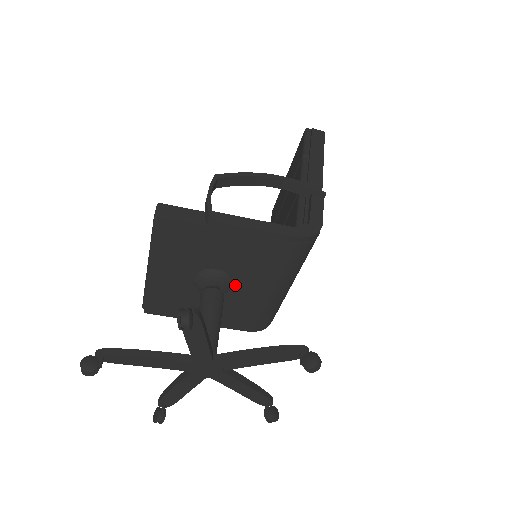
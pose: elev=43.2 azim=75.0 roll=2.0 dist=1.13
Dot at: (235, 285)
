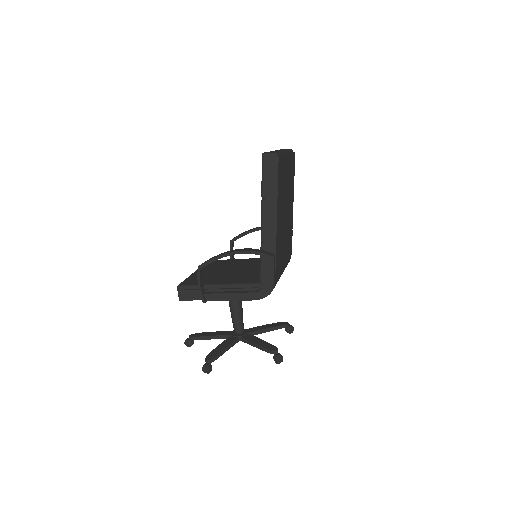
Dot at: occluded
